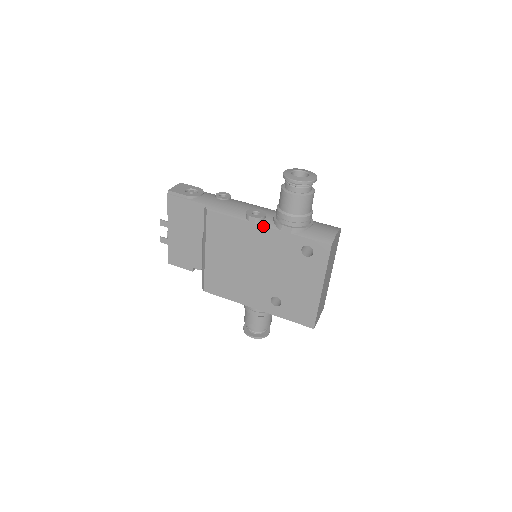
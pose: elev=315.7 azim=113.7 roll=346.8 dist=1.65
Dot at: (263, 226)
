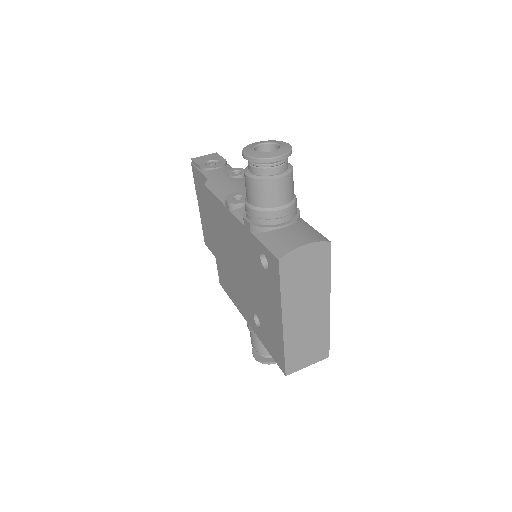
Dot at: (234, 215)
